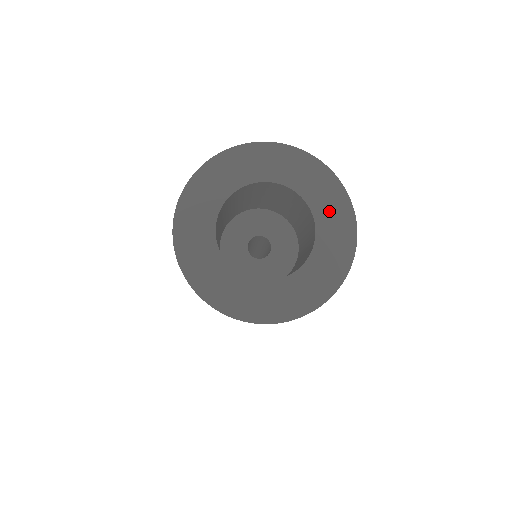
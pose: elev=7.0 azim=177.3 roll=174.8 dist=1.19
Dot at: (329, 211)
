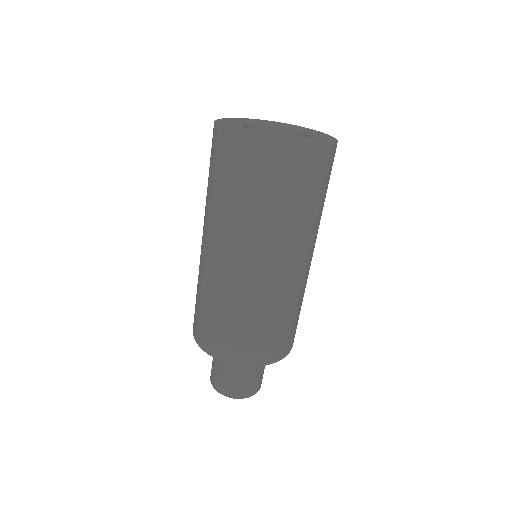
Dot at: (321, 138)
